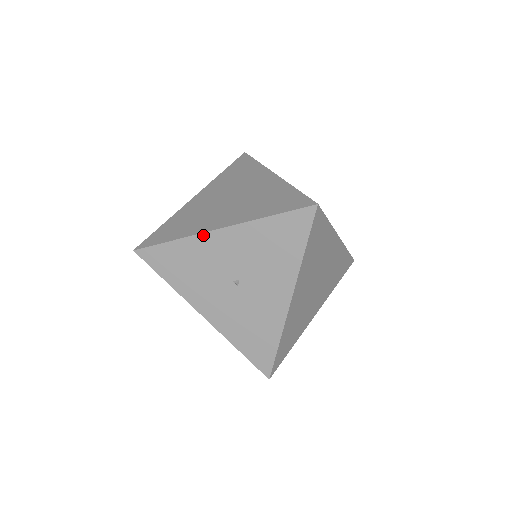
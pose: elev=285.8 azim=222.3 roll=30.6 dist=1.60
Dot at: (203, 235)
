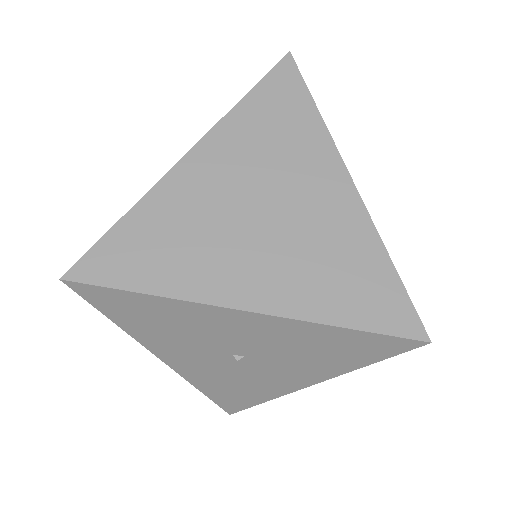
Dot at: (211, 307)
